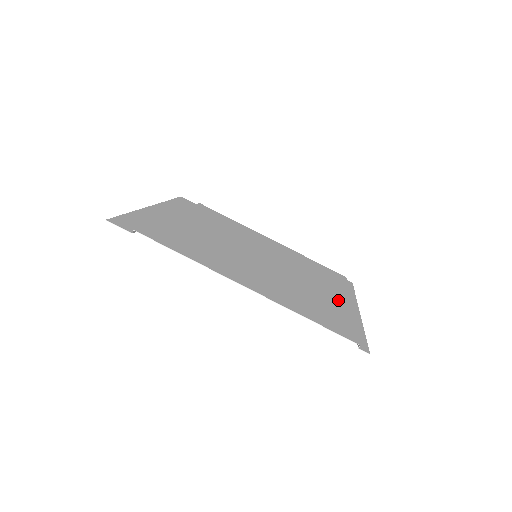
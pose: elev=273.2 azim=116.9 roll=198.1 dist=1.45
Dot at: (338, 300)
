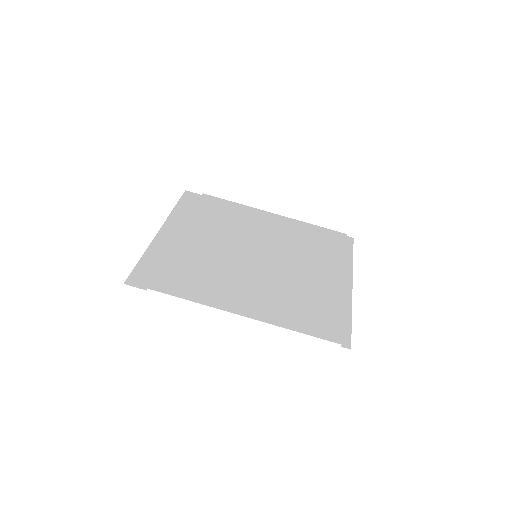
Dot at: (331, 283)
